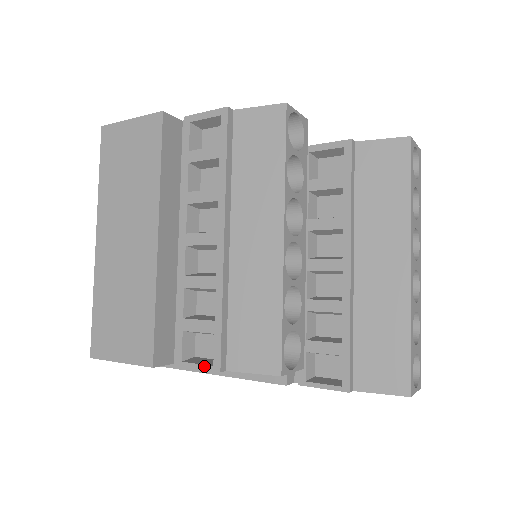
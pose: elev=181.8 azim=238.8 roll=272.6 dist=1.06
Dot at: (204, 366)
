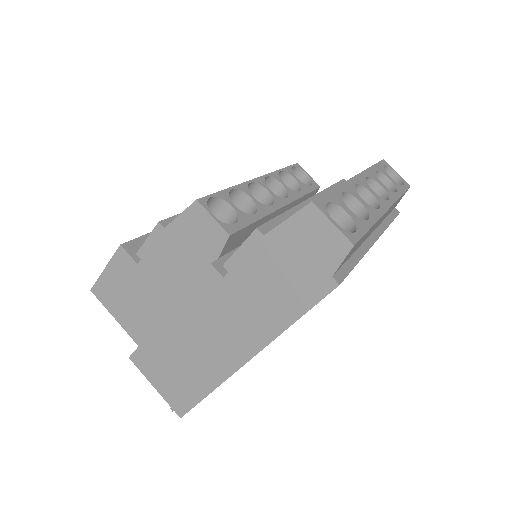
Dot at: (153, 232)
